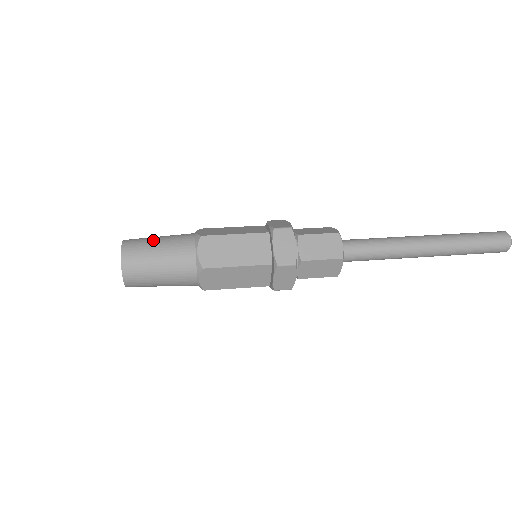
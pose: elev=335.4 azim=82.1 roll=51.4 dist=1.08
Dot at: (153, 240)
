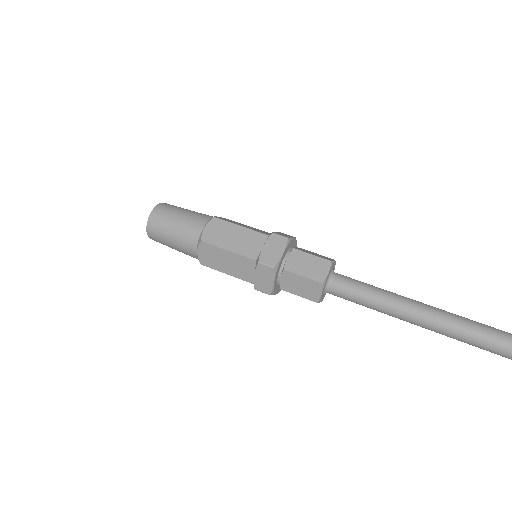
Dot at: (182, 209)
